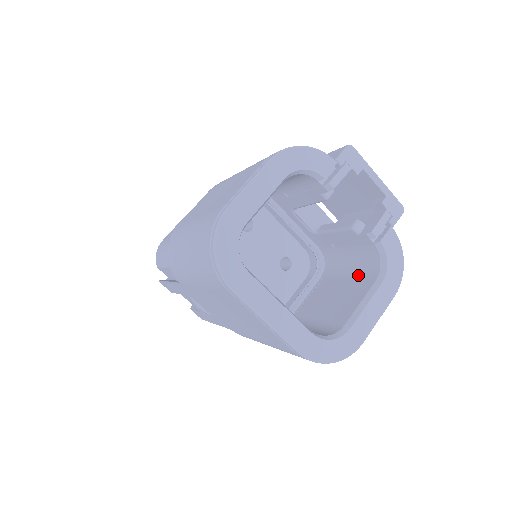
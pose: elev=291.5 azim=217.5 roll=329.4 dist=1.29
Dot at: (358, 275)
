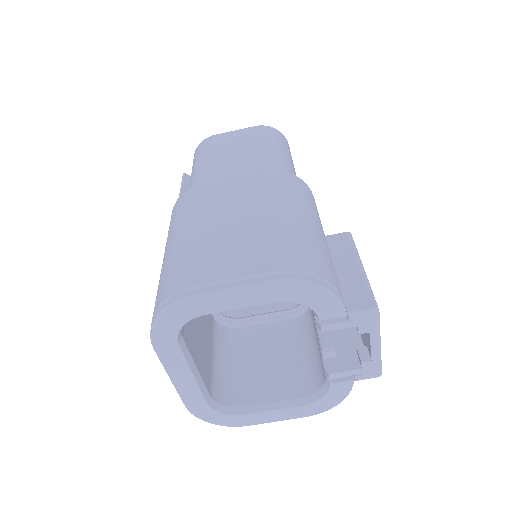
Dot at: (303, 369)
